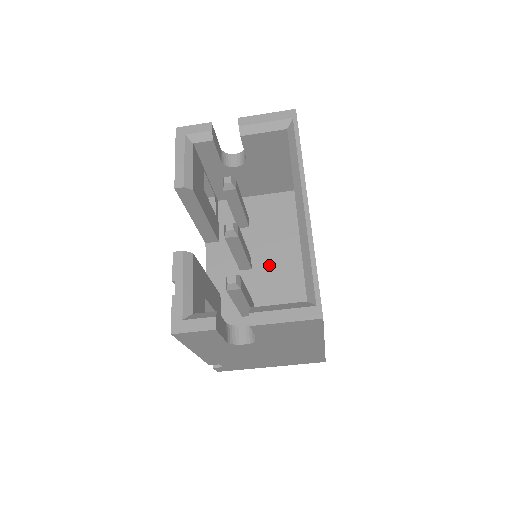
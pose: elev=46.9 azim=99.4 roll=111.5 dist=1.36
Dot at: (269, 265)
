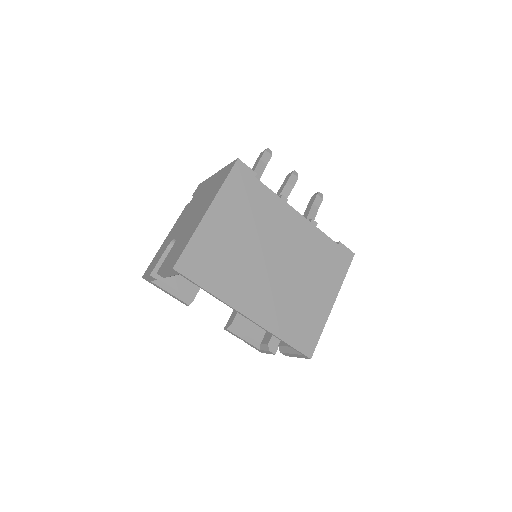
Dot at: occluded
